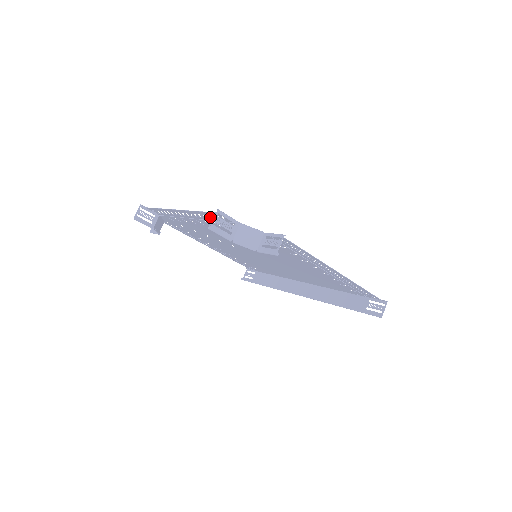
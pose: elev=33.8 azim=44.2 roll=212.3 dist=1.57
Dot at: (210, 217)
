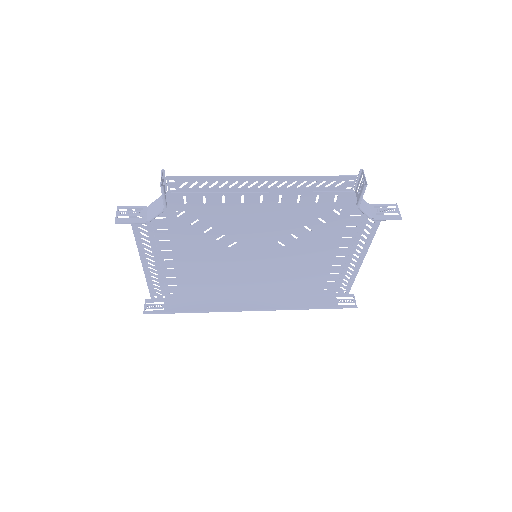
Dot at: (311, 185)
